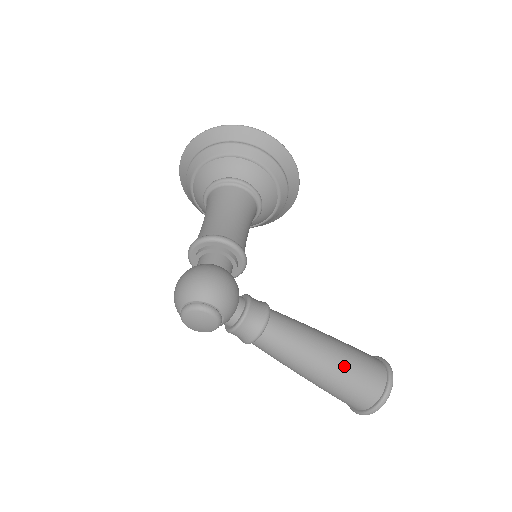
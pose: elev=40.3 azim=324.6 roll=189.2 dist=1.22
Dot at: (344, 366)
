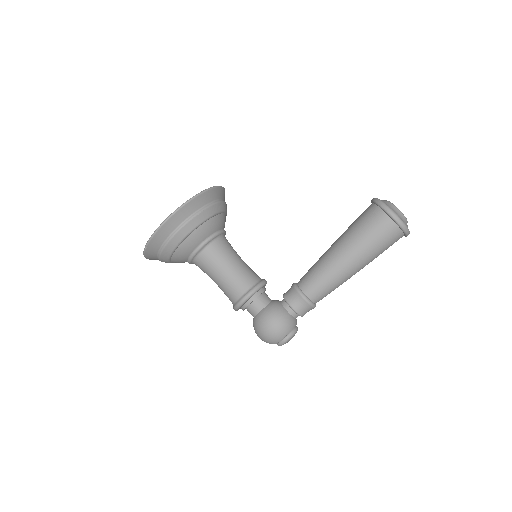
Dot at: (365, 255)
